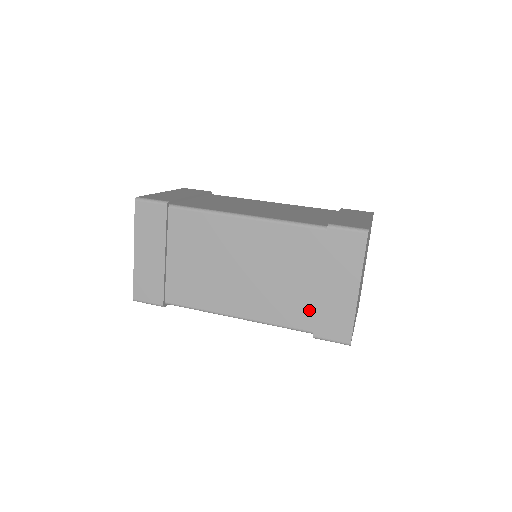
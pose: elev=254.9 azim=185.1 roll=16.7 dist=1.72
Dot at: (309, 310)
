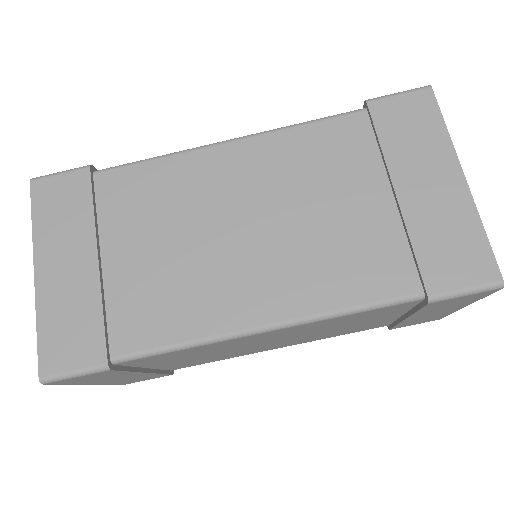
Dot at: occluded
